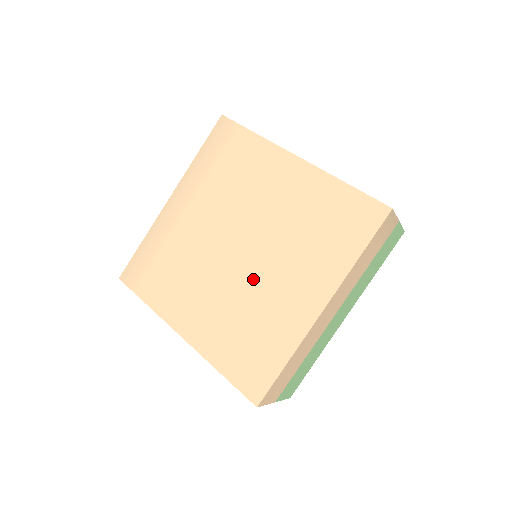
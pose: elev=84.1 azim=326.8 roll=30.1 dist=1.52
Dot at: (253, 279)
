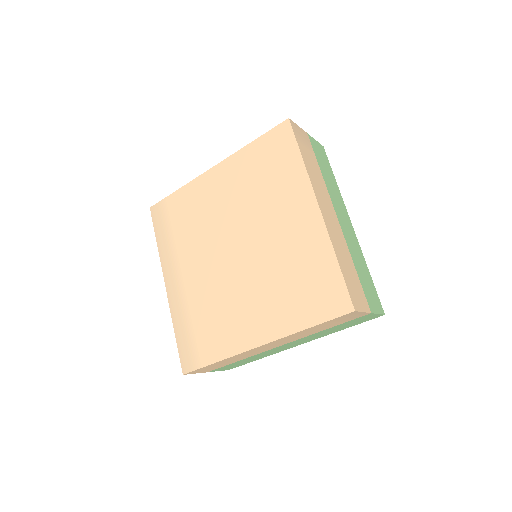
Dot at: (262, 251)
